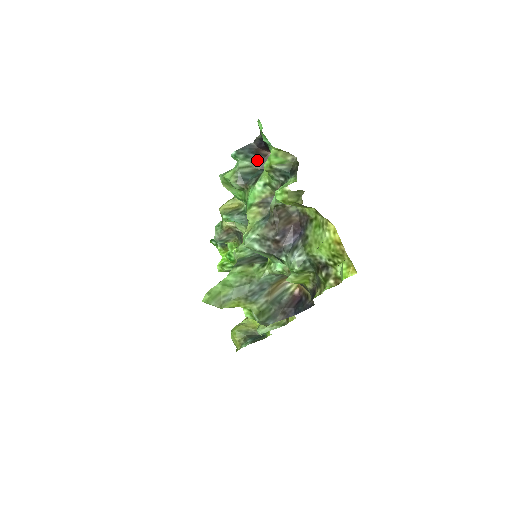
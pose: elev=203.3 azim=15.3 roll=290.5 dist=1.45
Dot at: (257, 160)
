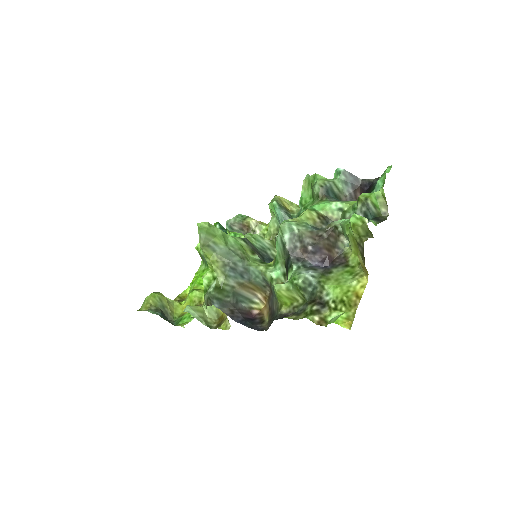
Dot at: (348, 193)
